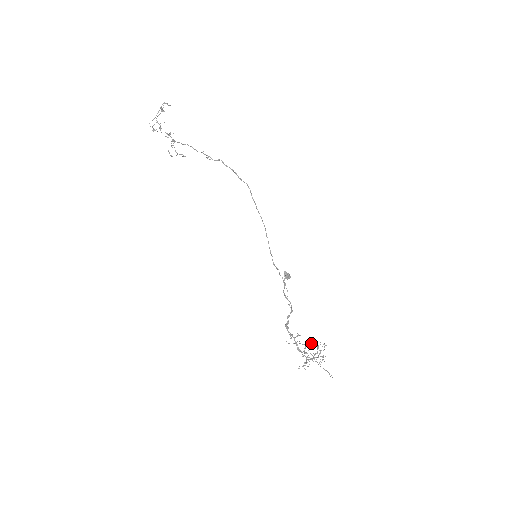
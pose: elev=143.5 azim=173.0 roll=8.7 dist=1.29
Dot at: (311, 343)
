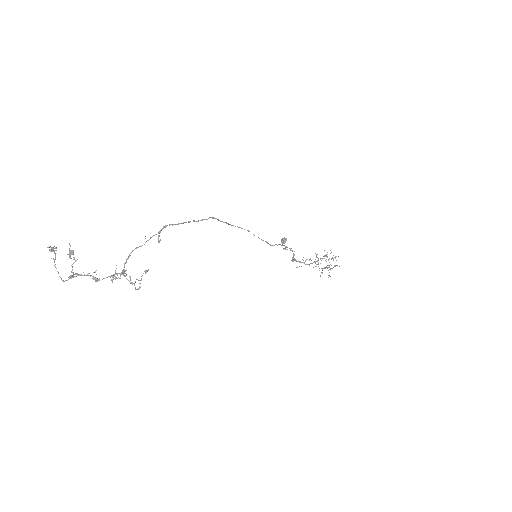
Dot at: (316, 255)
